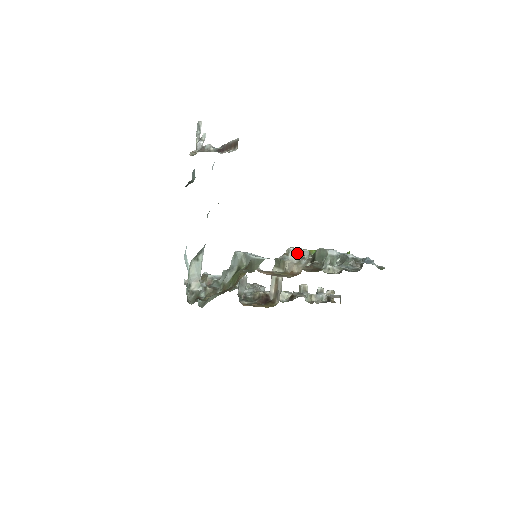
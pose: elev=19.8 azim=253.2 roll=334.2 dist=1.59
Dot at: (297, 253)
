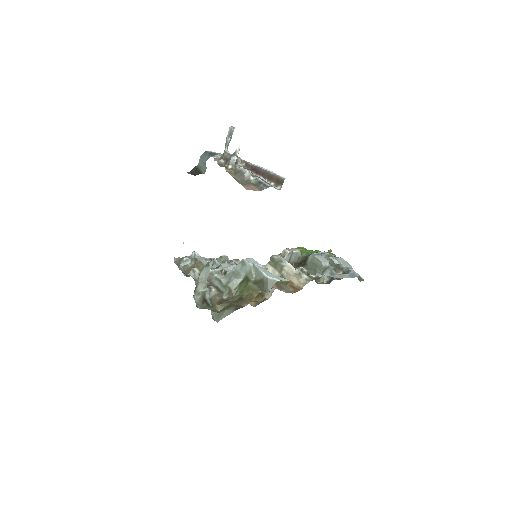
Dot at: (292, 255)
